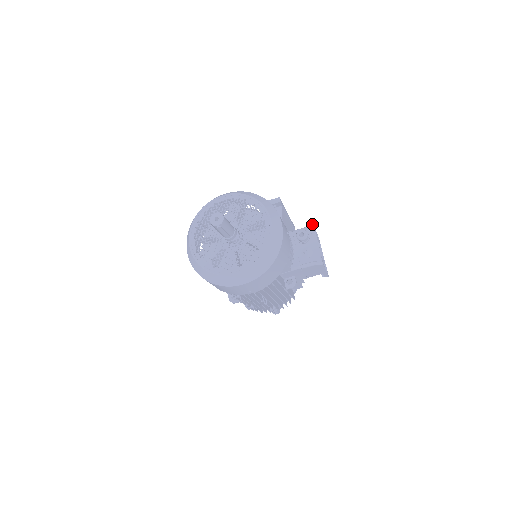
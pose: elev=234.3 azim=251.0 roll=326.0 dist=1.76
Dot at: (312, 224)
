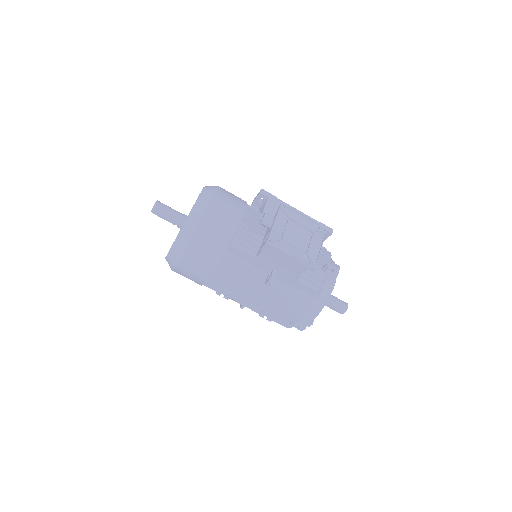
Dot at: (279, 206)
